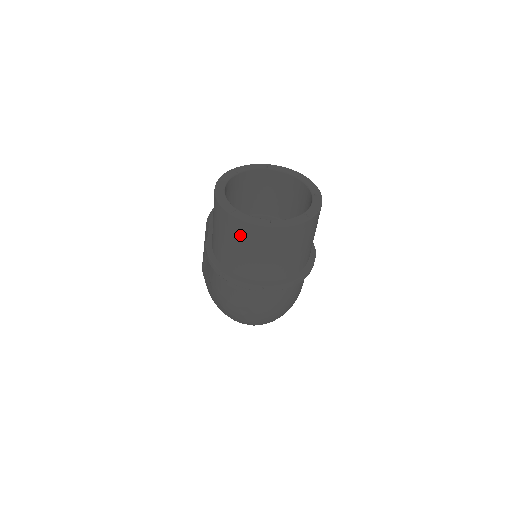
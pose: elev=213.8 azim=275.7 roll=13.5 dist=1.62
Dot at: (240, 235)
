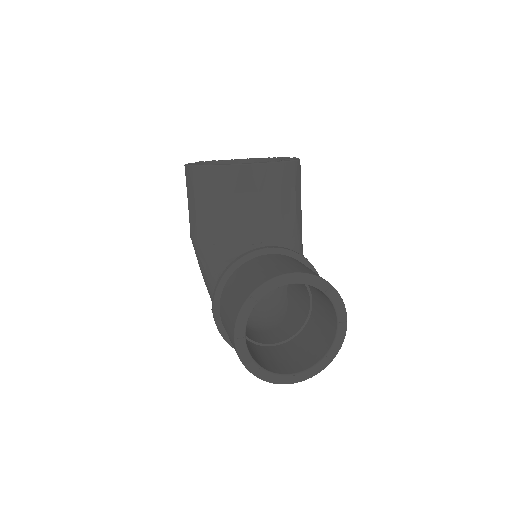
Dot at: occluded
